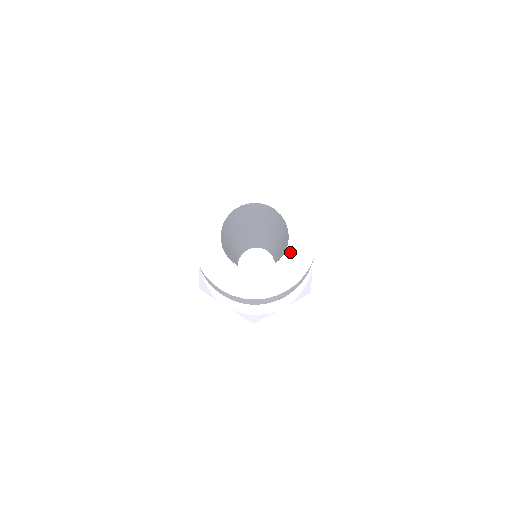
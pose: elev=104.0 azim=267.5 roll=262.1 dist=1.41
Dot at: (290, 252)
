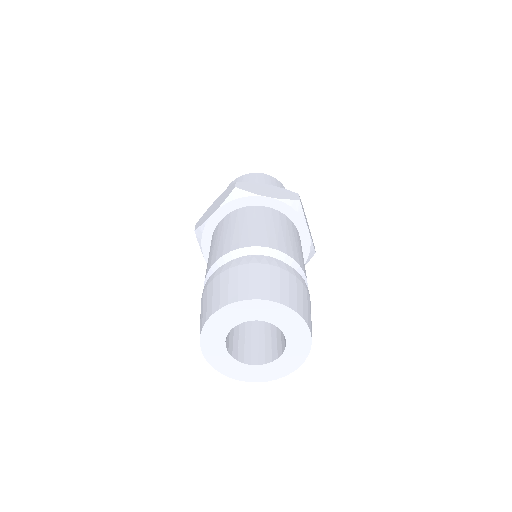
Dot at: (270, 366)
